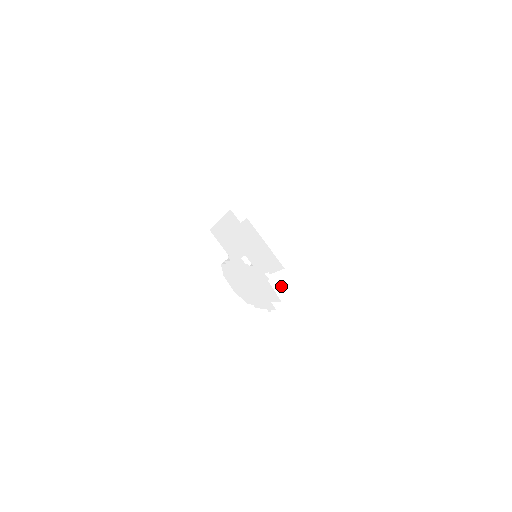
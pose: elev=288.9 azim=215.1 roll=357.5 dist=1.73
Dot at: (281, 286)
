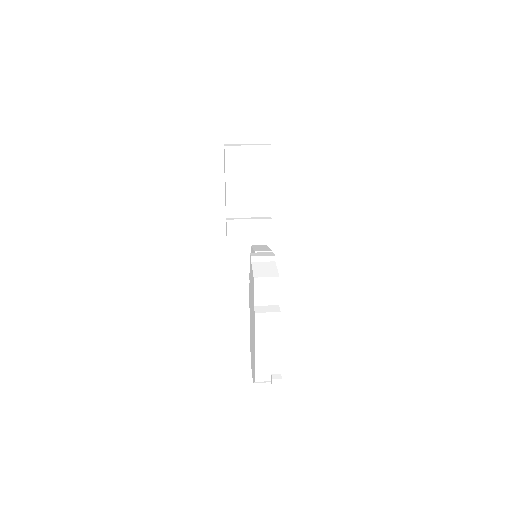
Dot at: (263, 270)
